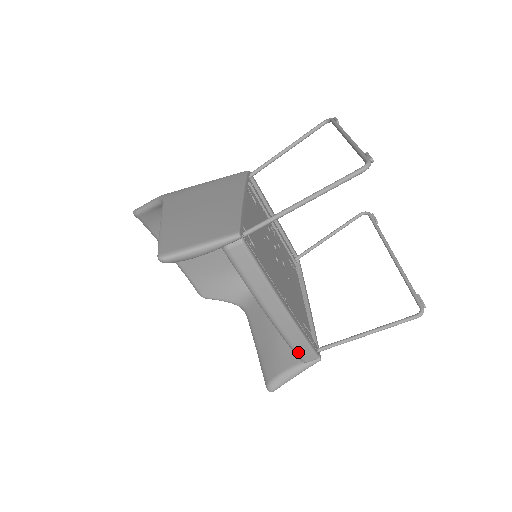
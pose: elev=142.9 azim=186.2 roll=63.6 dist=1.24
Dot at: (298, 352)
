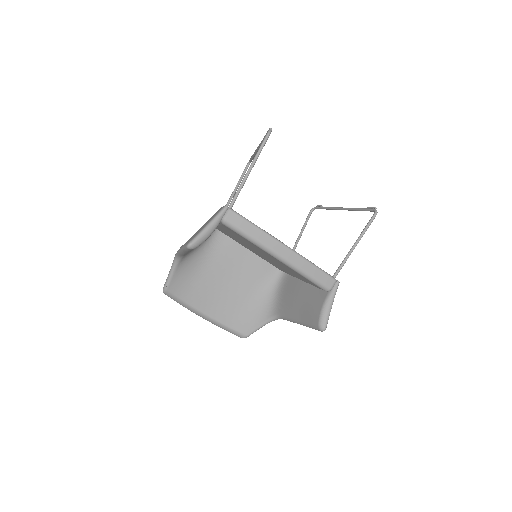
Dot at: (318, 281)
